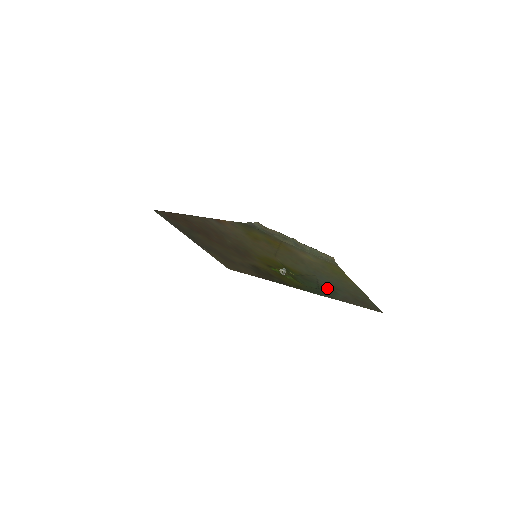
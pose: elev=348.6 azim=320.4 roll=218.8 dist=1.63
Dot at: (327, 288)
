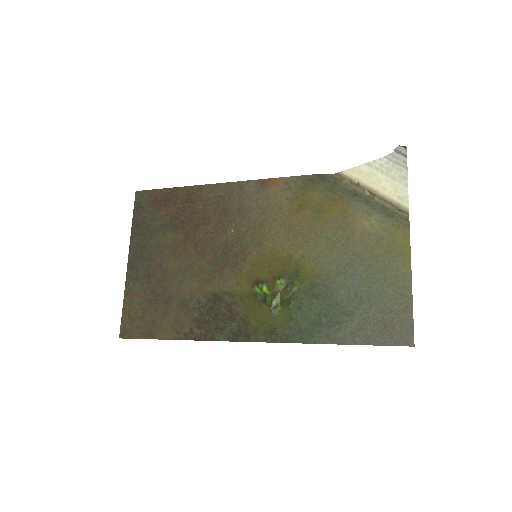
Dot at: (341, 307)
